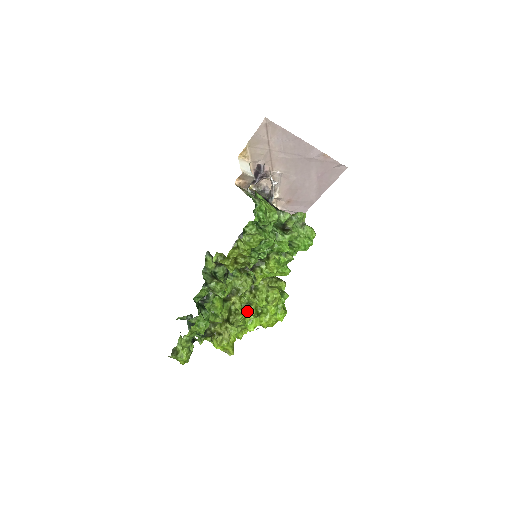
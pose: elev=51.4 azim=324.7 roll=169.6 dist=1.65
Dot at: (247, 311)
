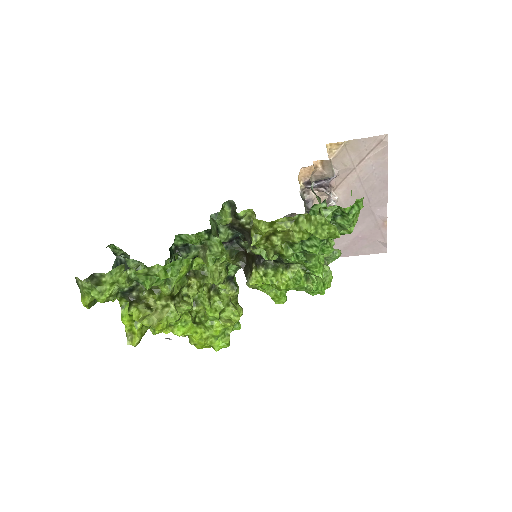
Dot at: occluded
